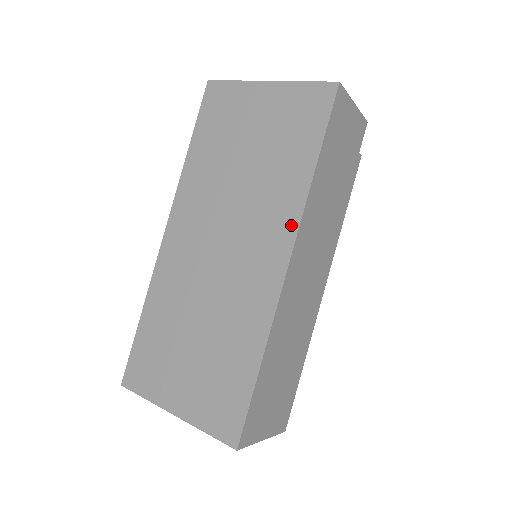
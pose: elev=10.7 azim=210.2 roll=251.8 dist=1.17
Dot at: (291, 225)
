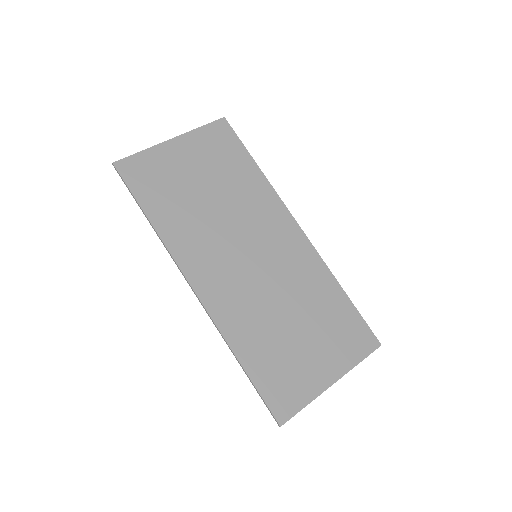
Dot at: (279, 206)
